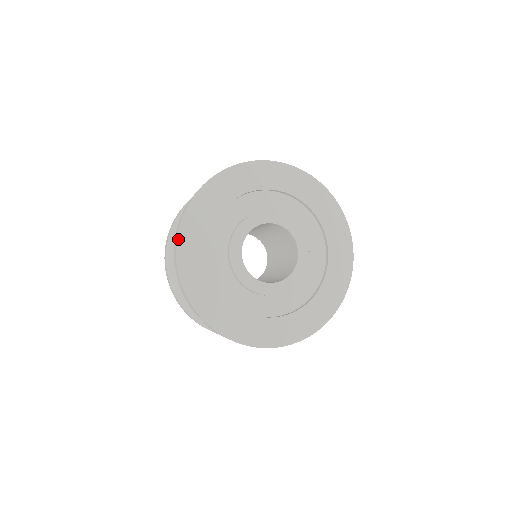
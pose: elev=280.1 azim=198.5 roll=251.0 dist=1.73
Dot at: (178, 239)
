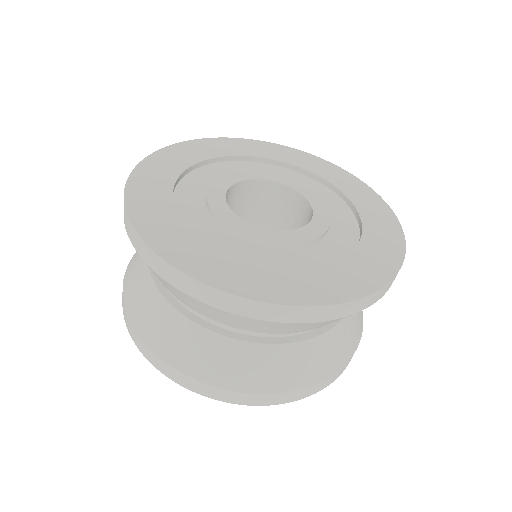
Dot at: (185, 142)
